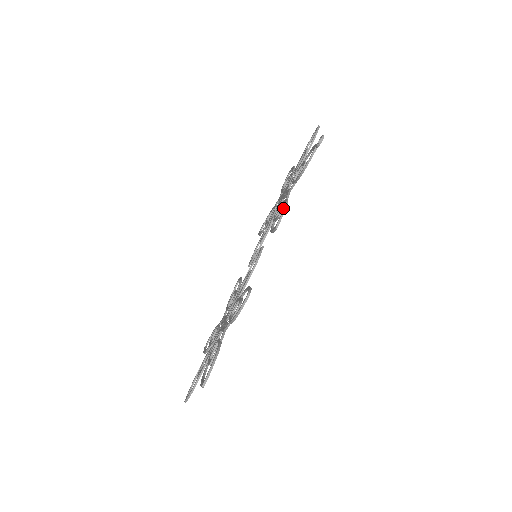
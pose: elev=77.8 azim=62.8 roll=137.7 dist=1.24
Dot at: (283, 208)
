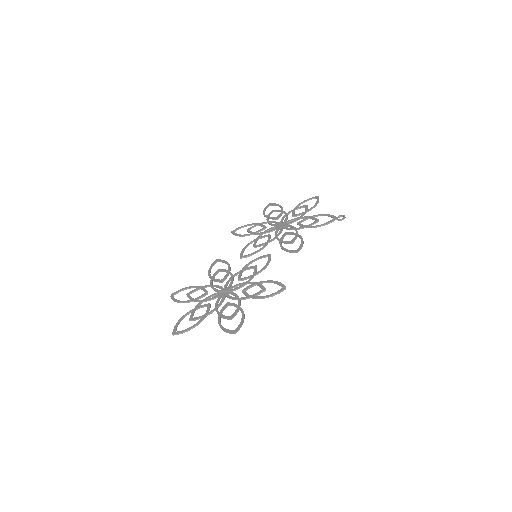
Dot at: (301, 241)
